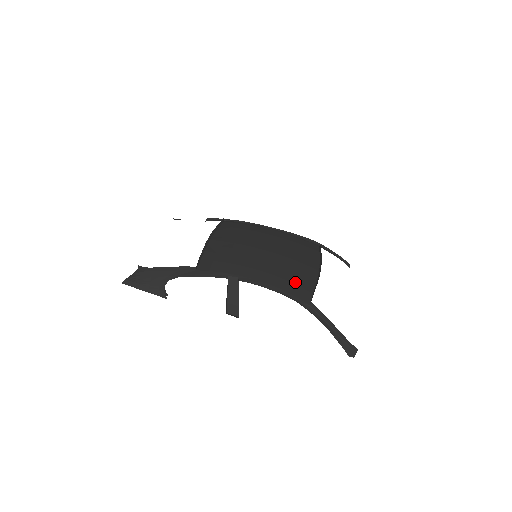
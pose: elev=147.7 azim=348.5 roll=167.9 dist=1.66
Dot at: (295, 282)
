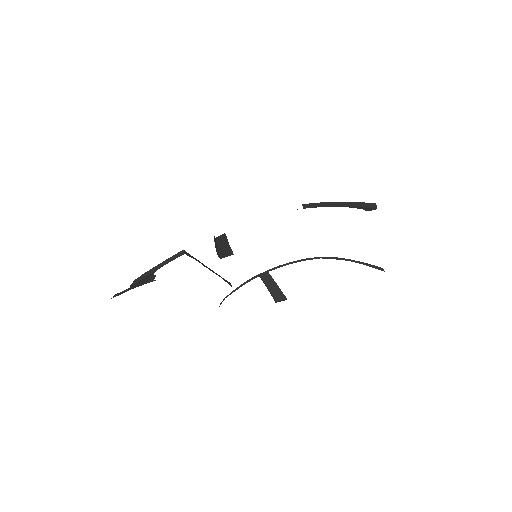
Dot at: occluded
